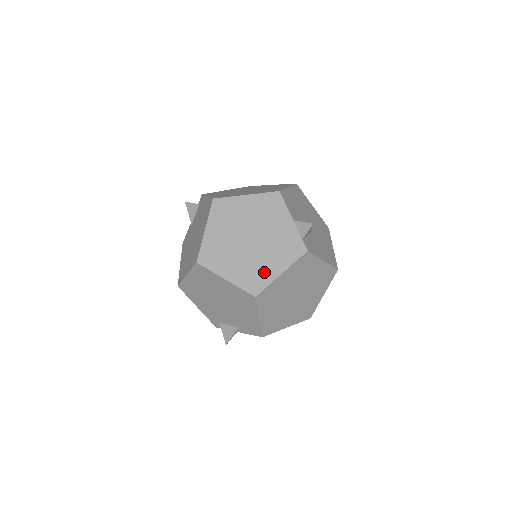
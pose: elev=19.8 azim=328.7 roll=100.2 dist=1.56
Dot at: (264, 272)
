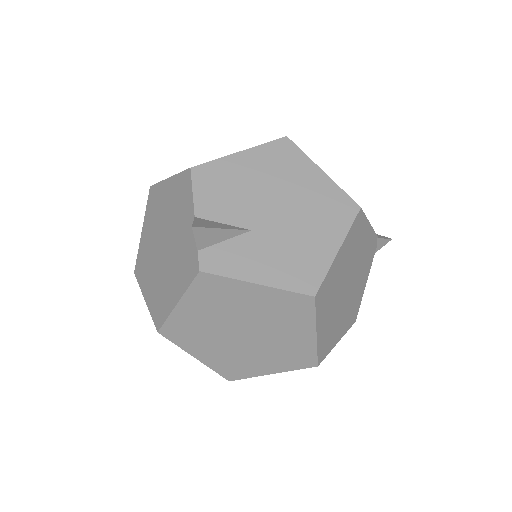
Dot at: (166, 297)
